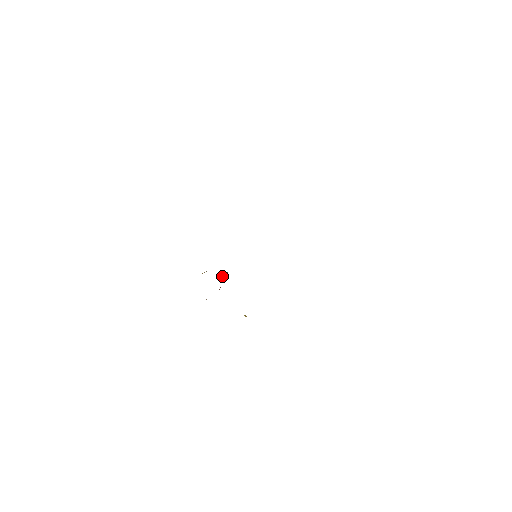
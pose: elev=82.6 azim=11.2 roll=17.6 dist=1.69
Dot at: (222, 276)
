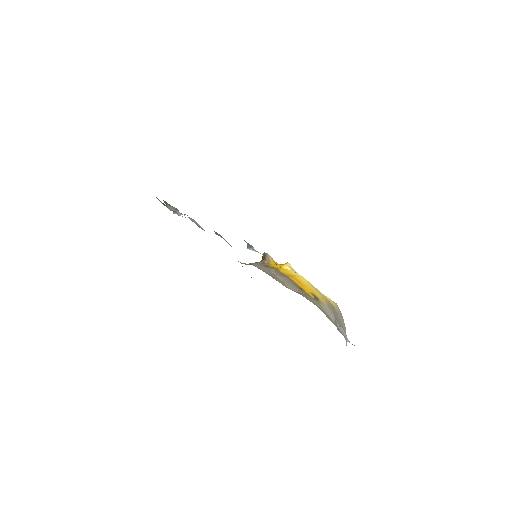
Dot at: occluded
